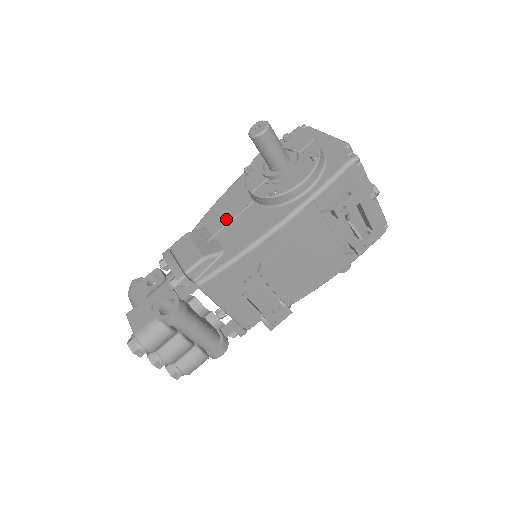
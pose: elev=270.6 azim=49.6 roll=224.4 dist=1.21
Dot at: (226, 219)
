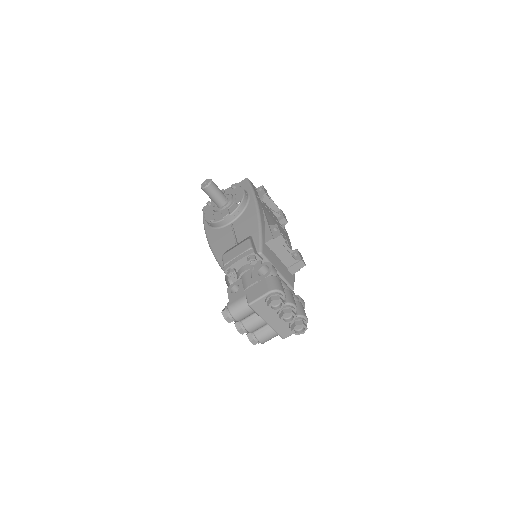
Dot at: (230, 239)
